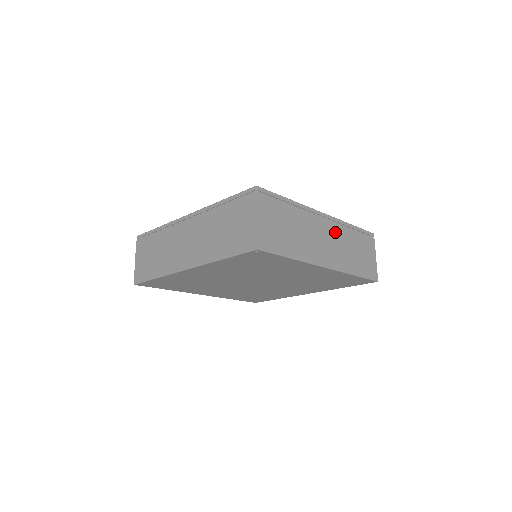
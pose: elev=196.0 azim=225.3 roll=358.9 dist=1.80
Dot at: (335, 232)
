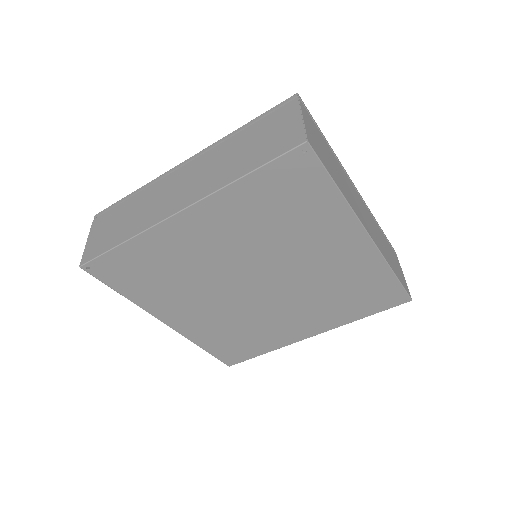
Dot at: (367, 213)
